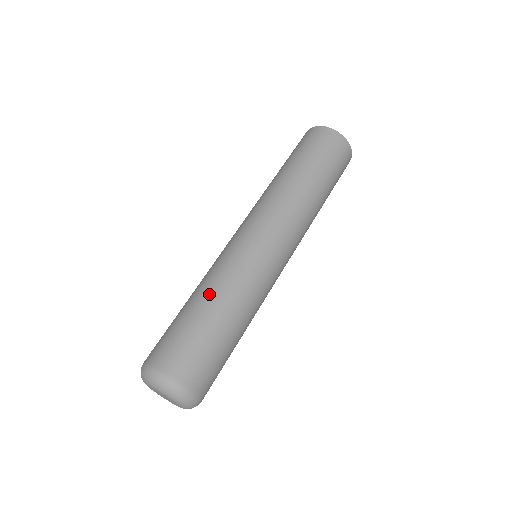
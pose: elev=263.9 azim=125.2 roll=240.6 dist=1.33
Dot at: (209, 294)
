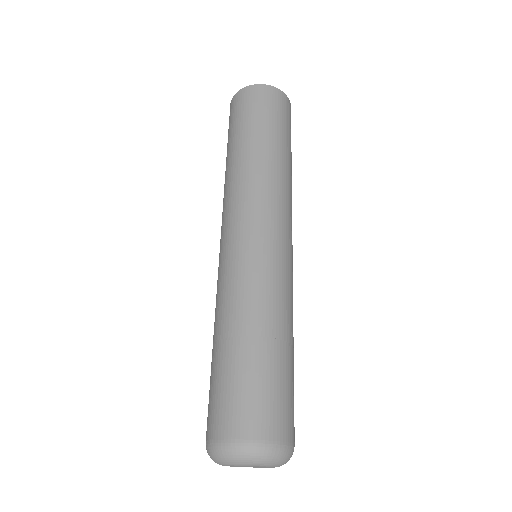
Dot at: (229, 325)
